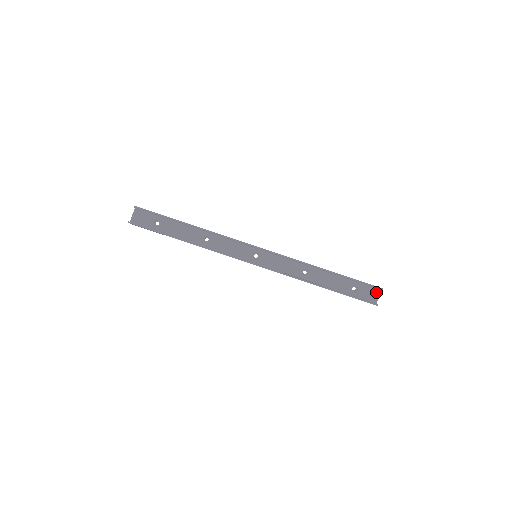
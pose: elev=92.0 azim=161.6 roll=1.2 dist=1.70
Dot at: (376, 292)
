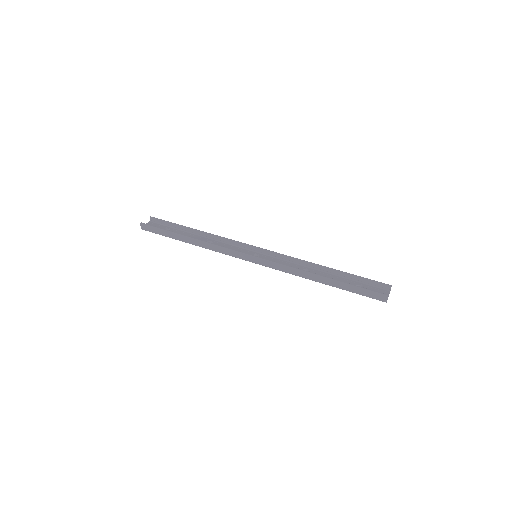
Dot at: (385, 292)
